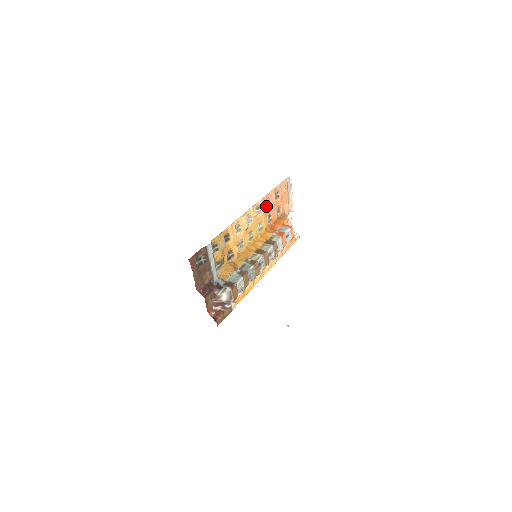
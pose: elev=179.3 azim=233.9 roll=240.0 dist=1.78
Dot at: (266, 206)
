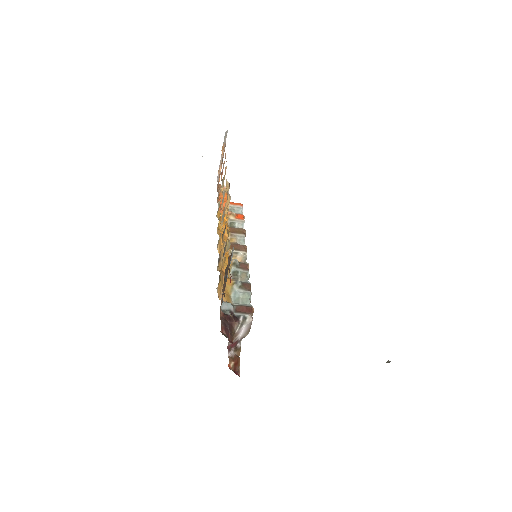
Dot at: occluded
